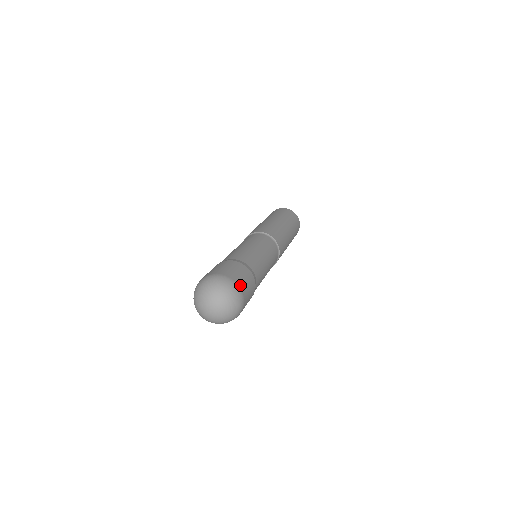
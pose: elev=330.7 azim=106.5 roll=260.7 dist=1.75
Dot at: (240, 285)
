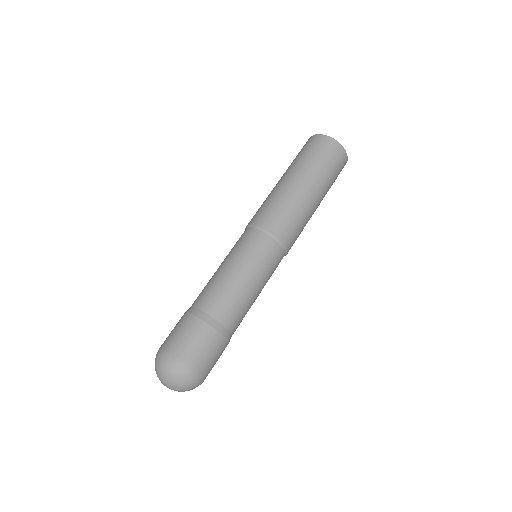
Dot at: (201, 370)
